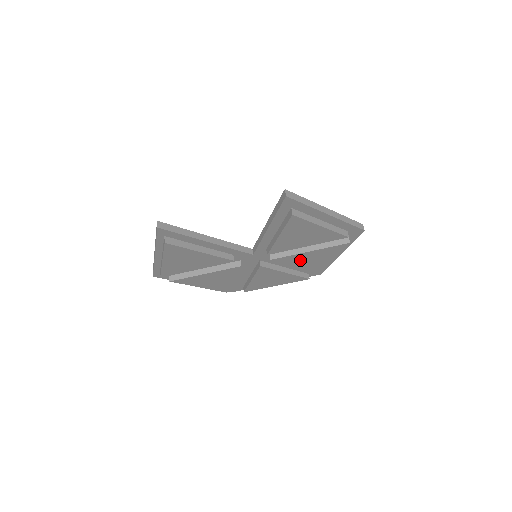
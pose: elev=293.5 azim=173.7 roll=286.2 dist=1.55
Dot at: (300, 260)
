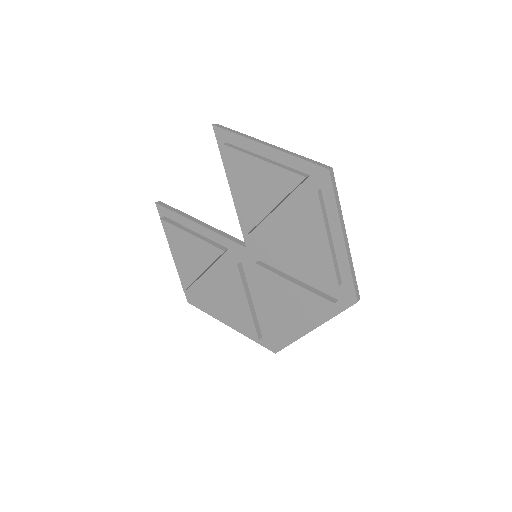
Dot at: (289, 245)
